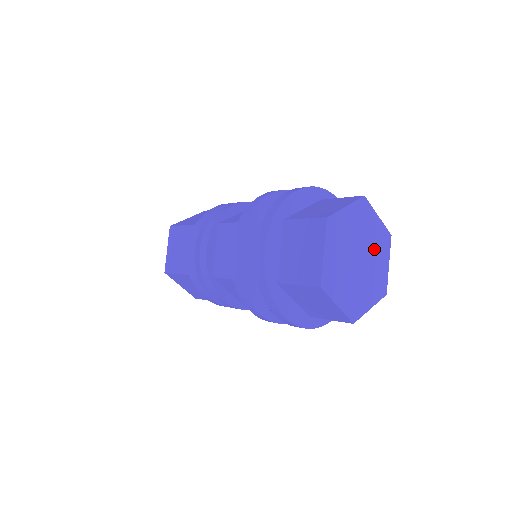
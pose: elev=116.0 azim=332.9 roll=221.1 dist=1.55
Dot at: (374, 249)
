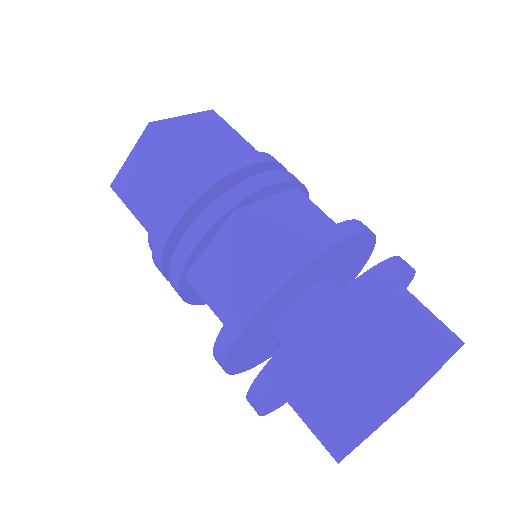
Dot at: occluded
